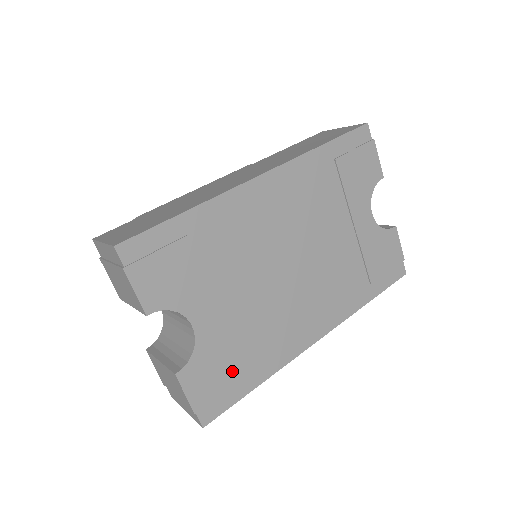
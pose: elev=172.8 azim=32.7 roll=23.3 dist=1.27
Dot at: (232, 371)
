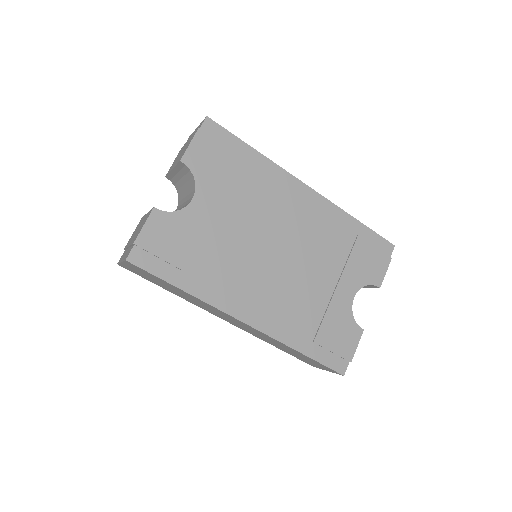
Dot at: (180, 255)
